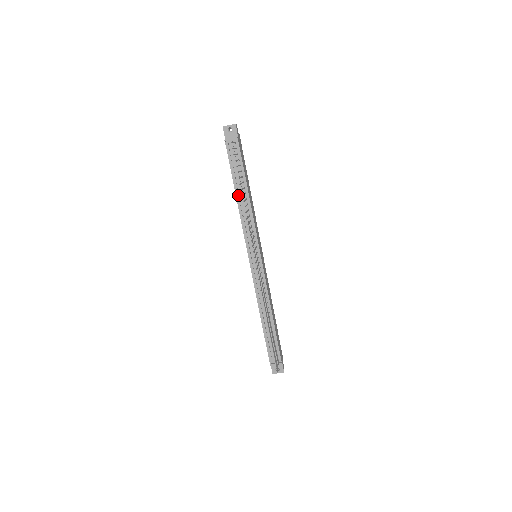
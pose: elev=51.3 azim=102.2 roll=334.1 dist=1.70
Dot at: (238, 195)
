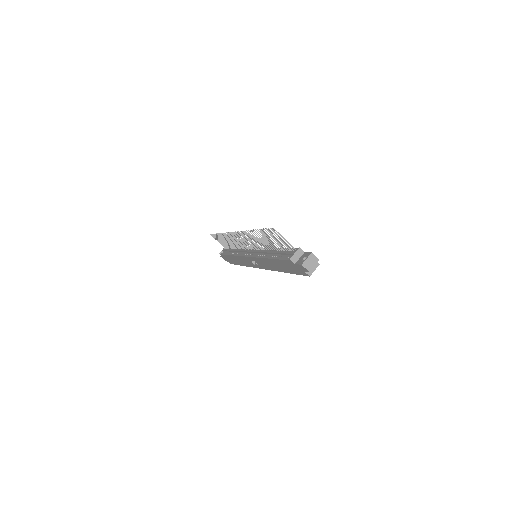
Dot at: (232, 254)
